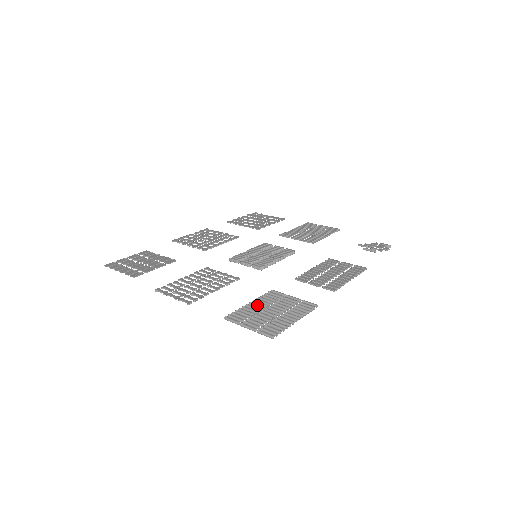
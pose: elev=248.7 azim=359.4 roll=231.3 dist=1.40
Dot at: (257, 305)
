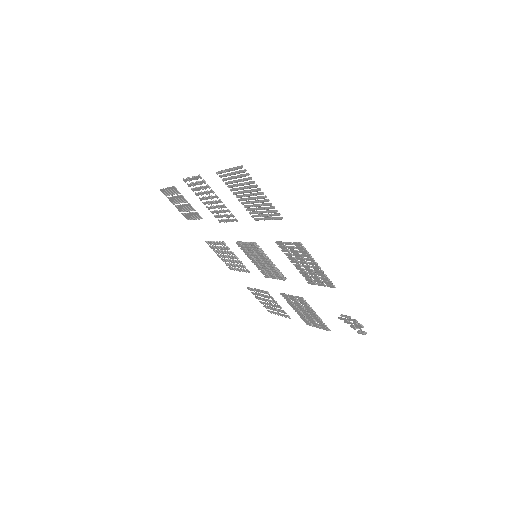
Dot at: (242, 195)
